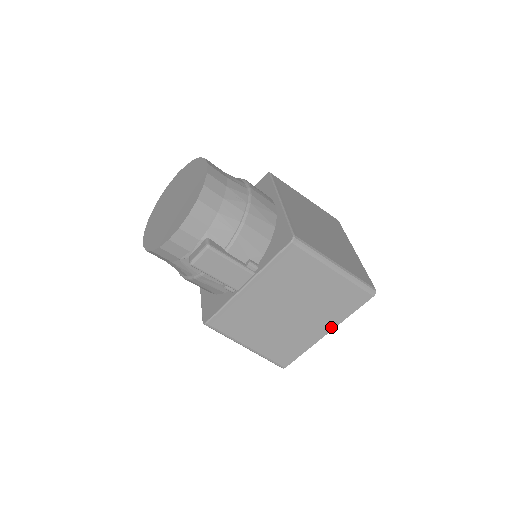
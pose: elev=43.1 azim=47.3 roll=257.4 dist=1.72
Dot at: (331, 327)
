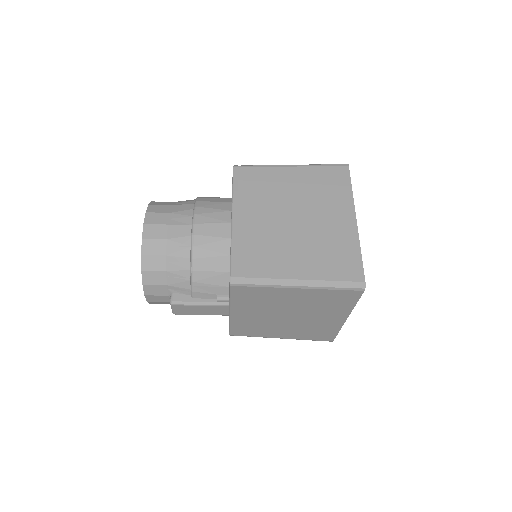
Dot at: (345, 315)
